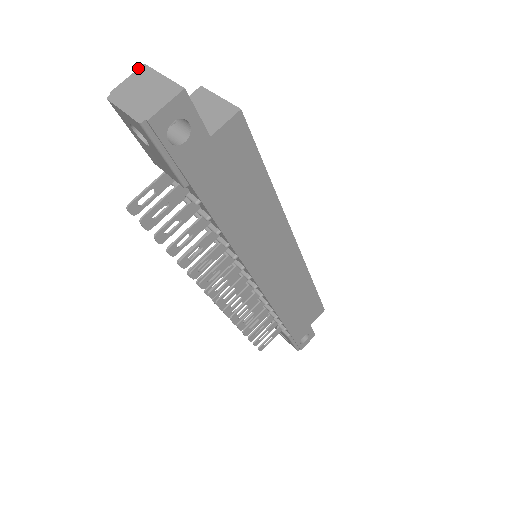
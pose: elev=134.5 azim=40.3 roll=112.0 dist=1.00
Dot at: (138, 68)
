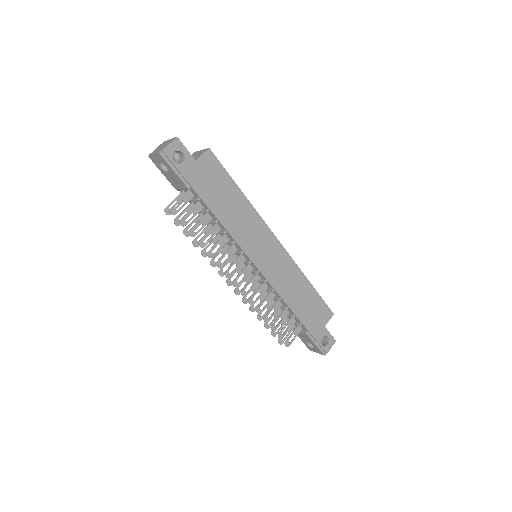
Dot at: (161, 144)
